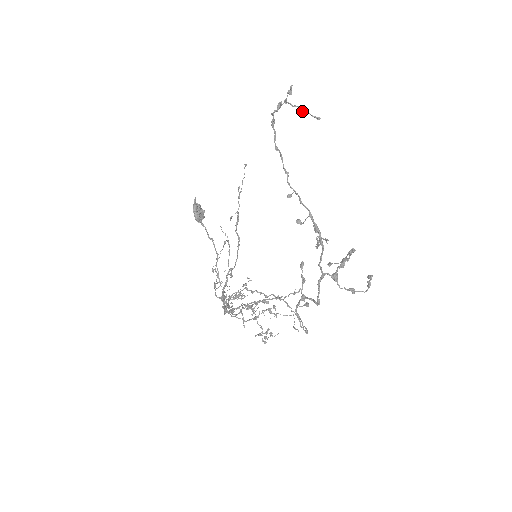
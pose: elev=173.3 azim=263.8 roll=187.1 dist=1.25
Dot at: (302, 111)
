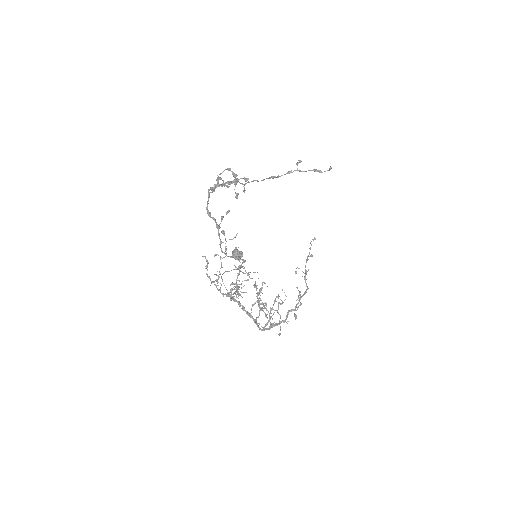
Dot at: (316, 171)
